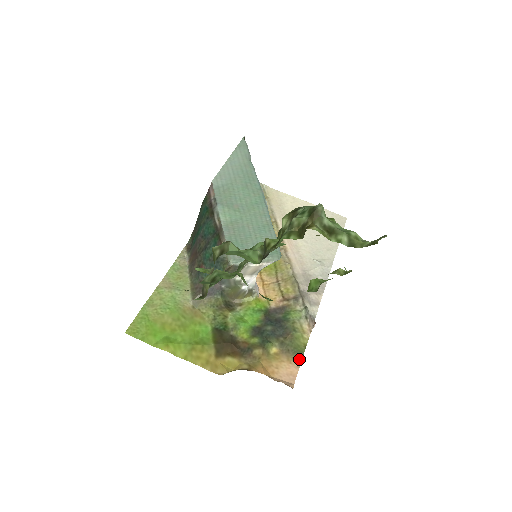
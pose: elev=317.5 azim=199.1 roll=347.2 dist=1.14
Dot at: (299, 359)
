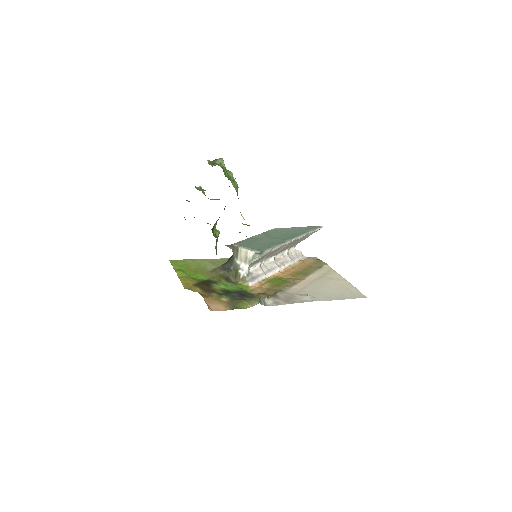
Dot at: (232, 309)
